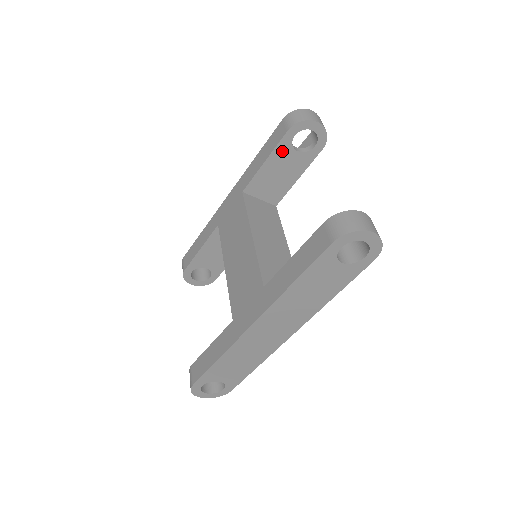
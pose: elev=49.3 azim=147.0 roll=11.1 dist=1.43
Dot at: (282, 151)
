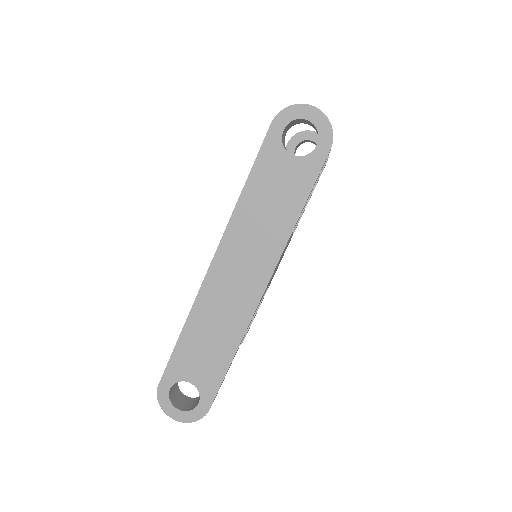
Dot at: occluded
